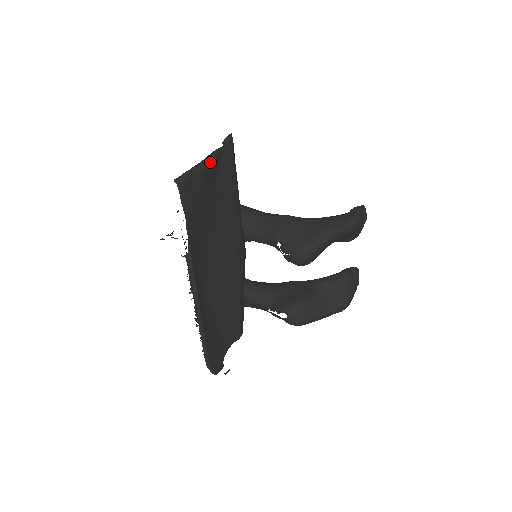
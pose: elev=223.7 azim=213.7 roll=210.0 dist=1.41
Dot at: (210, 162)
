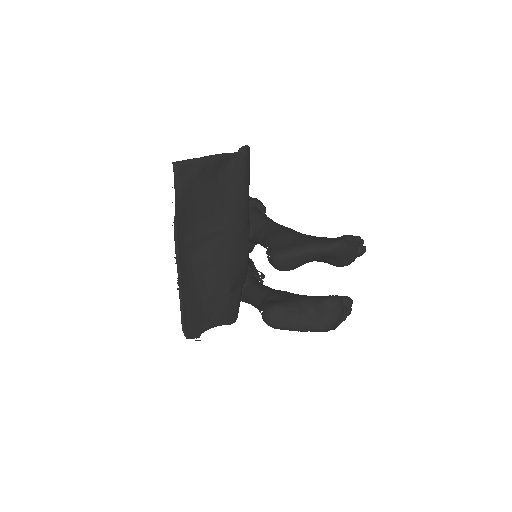
Dot at: (213, 159)
